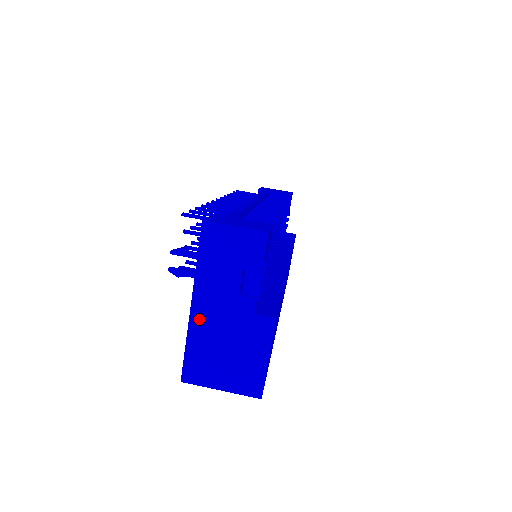
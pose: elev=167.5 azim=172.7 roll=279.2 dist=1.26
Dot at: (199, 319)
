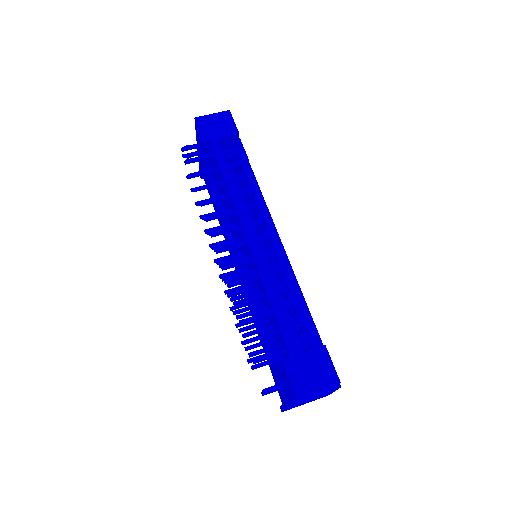
Dot at: (293, 405)
